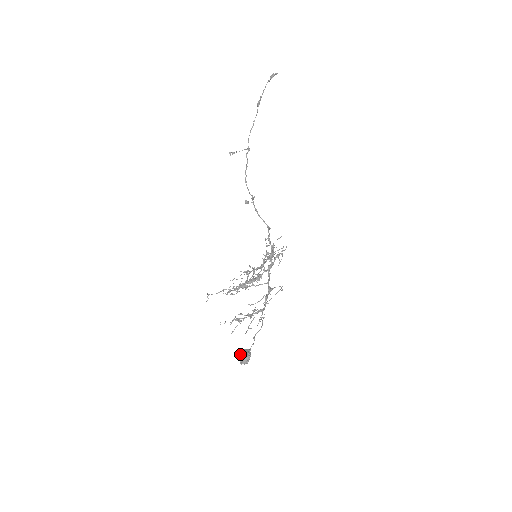
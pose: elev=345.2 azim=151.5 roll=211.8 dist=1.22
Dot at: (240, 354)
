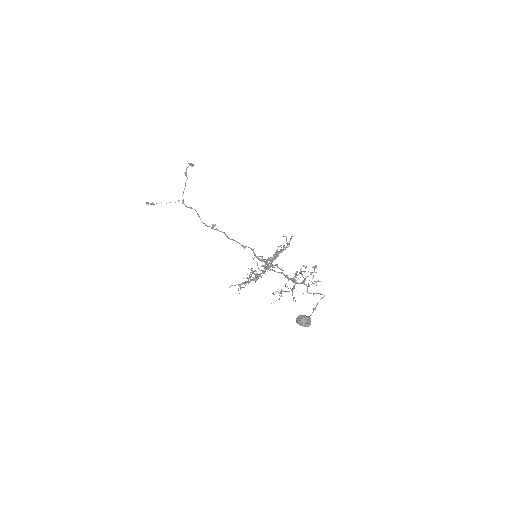
Dot at: (302, 315)
